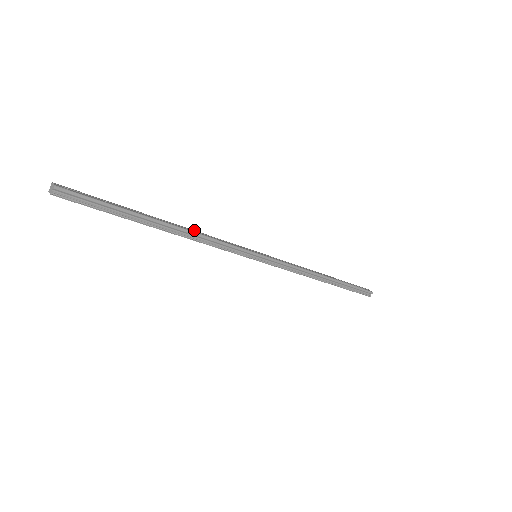
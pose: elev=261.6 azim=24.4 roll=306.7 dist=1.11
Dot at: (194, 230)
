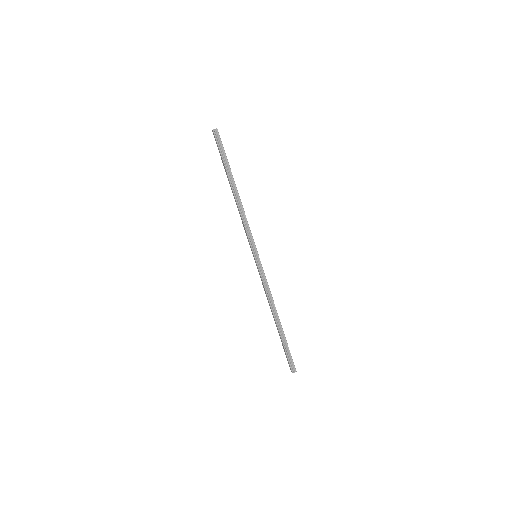
Dot at: occluded
